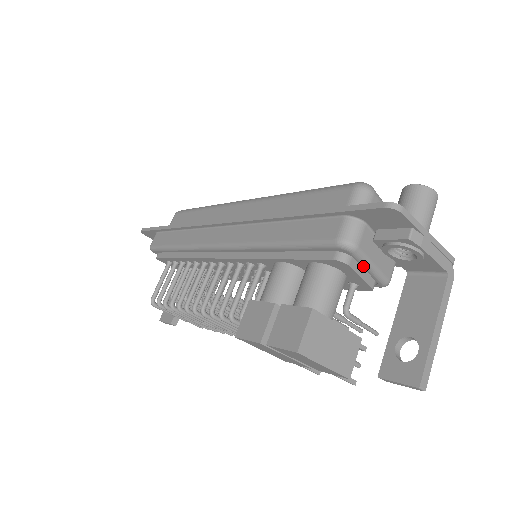
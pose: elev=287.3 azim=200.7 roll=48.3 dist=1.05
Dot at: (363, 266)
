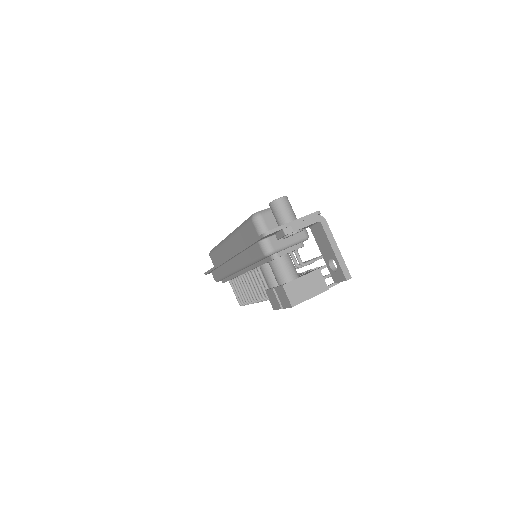
Dot at: (286, 249)
